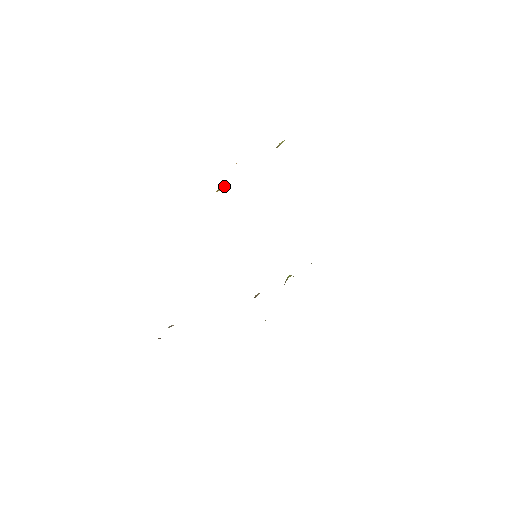
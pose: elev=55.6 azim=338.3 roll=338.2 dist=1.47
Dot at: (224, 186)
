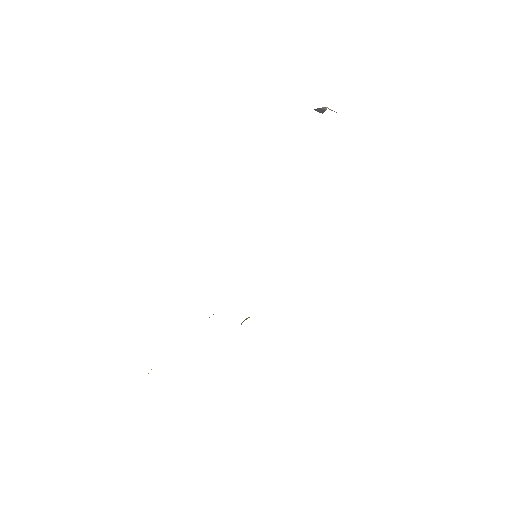
Dot at: occluded
